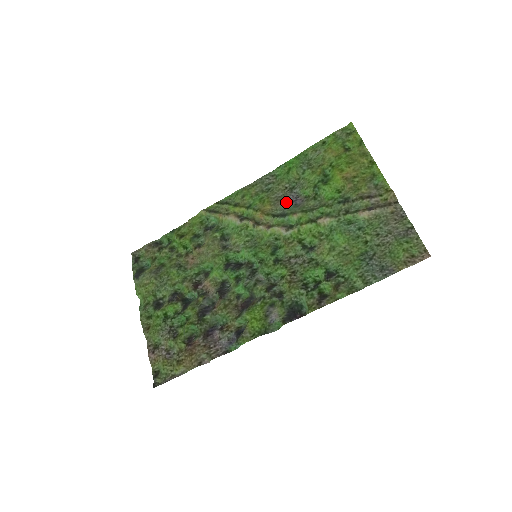
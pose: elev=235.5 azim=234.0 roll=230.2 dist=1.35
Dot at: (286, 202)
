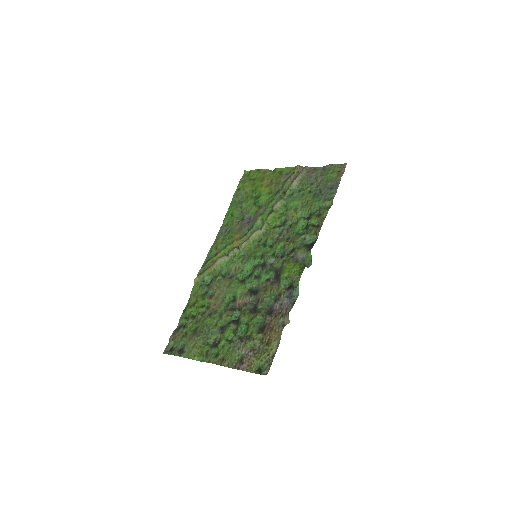
Dot at: (246, 224)
